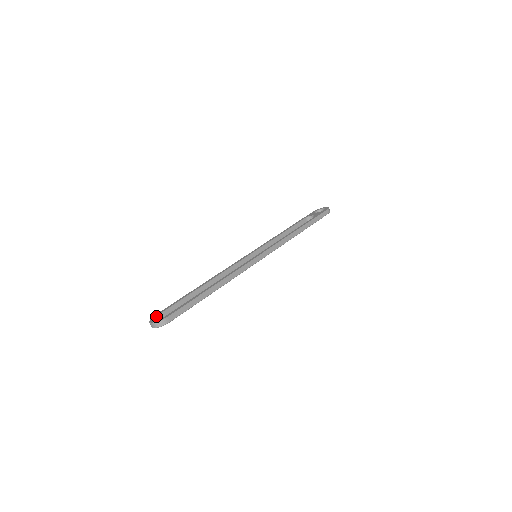
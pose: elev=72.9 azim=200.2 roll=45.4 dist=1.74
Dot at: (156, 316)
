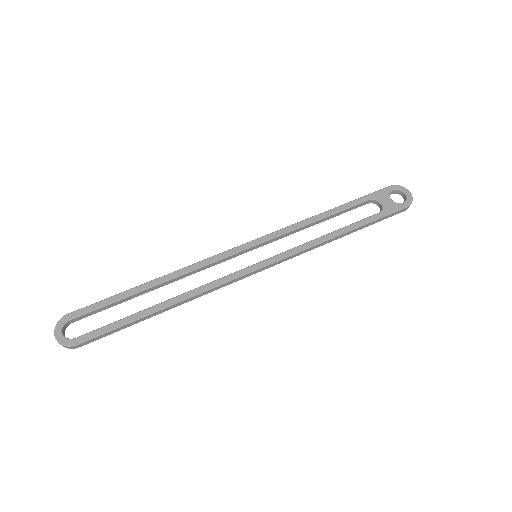
Dot at: (68, 320)
